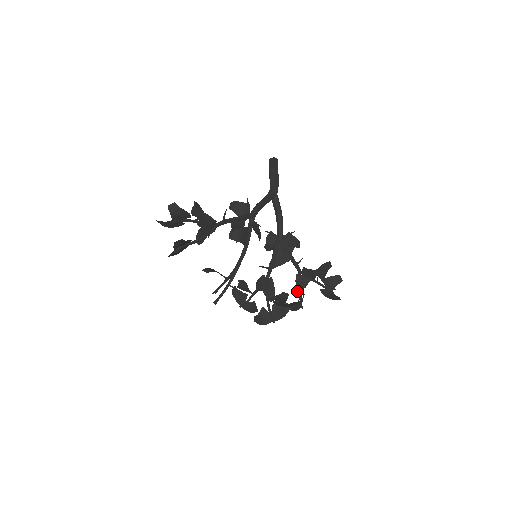
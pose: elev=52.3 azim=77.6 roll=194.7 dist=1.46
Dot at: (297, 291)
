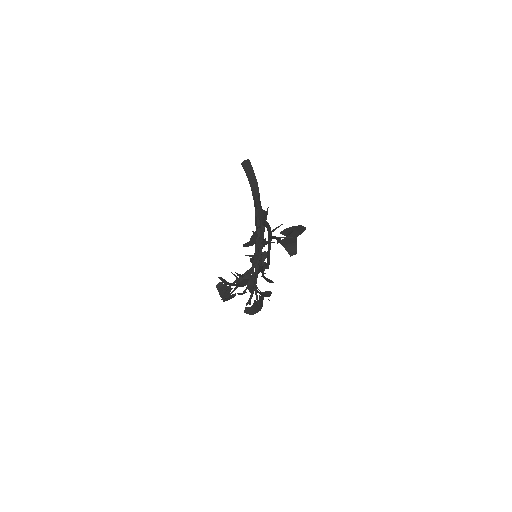
Dot at: occluded
